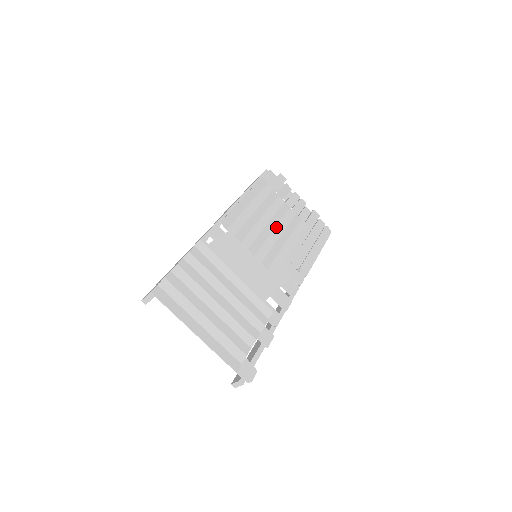
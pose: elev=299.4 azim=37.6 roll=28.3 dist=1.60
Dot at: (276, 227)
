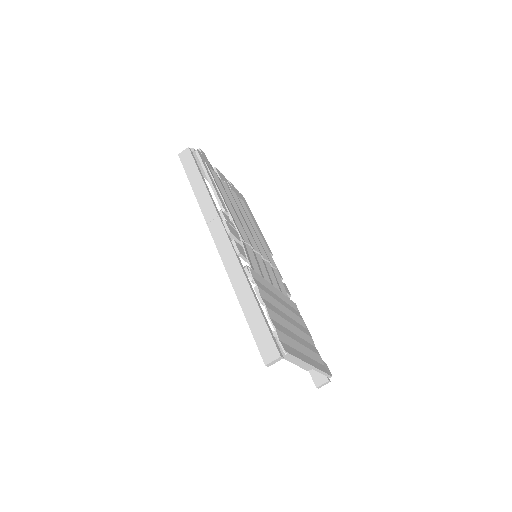
Dot at: (243, 216)
